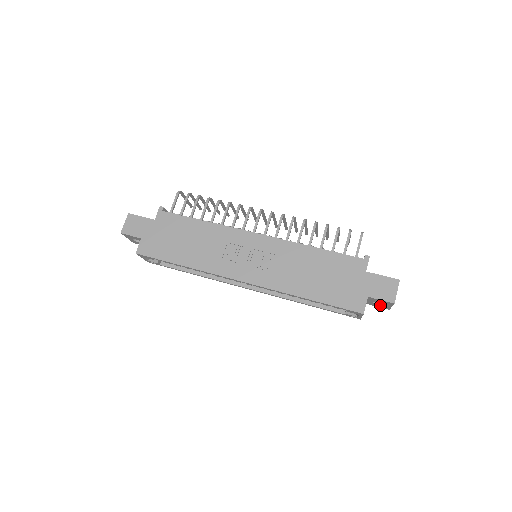
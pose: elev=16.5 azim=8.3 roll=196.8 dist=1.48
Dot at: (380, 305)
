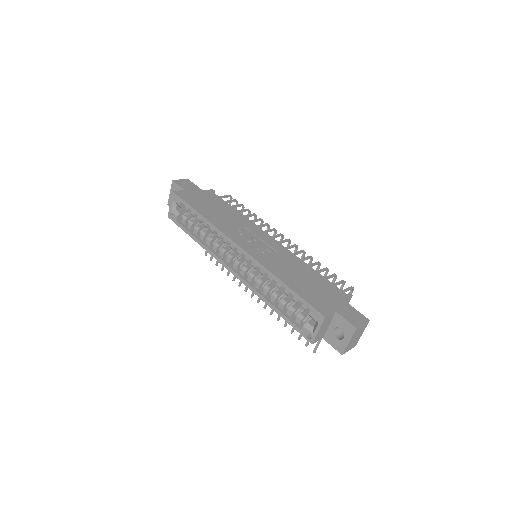
Dot at: (338, 340)
